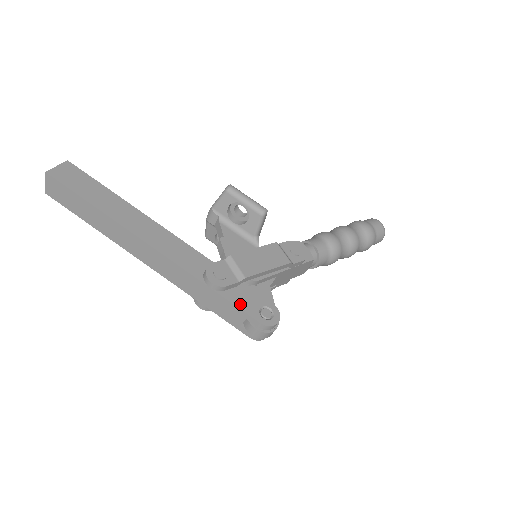
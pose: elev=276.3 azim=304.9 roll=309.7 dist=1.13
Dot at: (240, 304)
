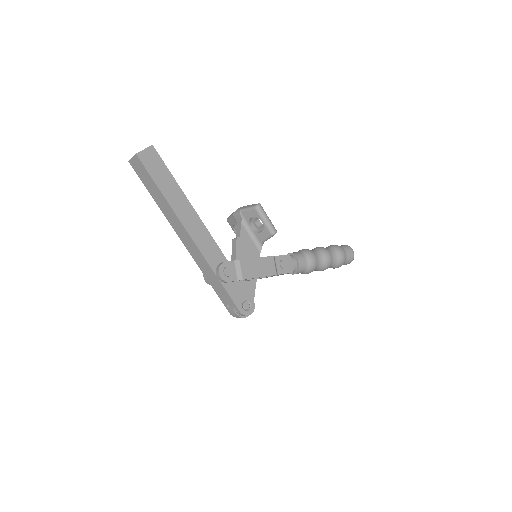
Dot at: (232, 295)
